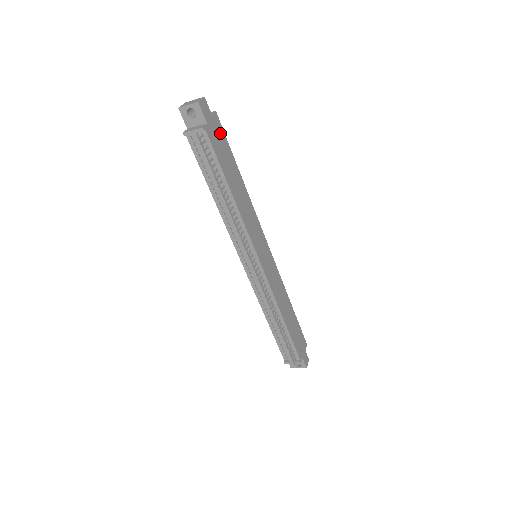
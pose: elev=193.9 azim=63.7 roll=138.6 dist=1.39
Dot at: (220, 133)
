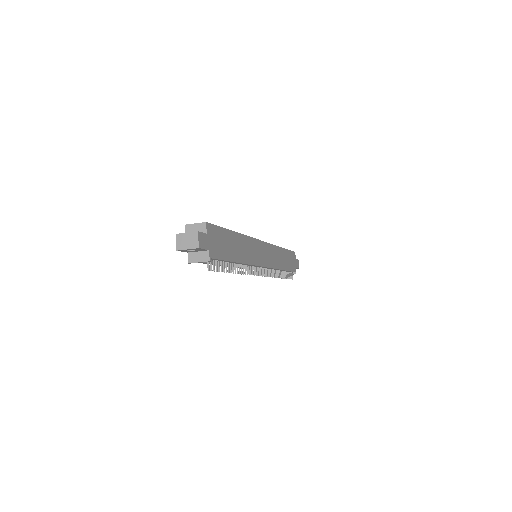
Dot at: (215, 234)
